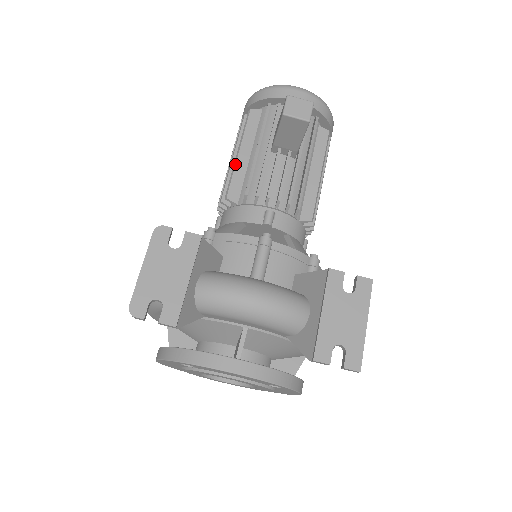
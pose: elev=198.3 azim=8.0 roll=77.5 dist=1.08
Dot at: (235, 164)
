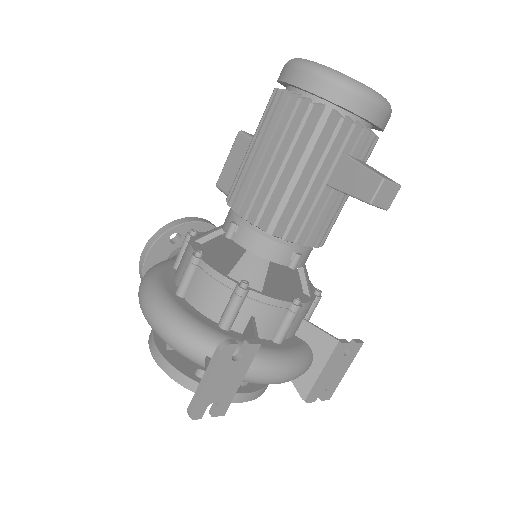
Dot at: (276, 184)
